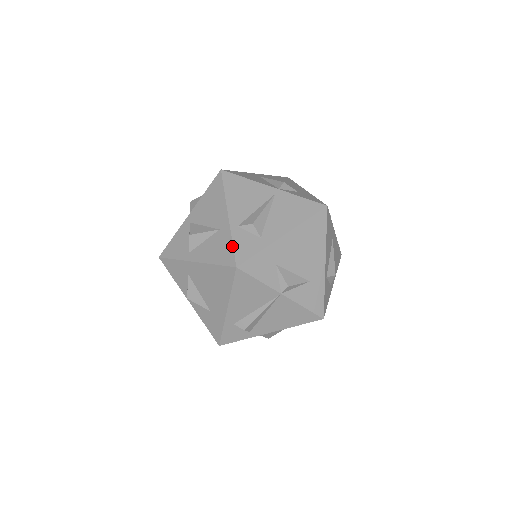
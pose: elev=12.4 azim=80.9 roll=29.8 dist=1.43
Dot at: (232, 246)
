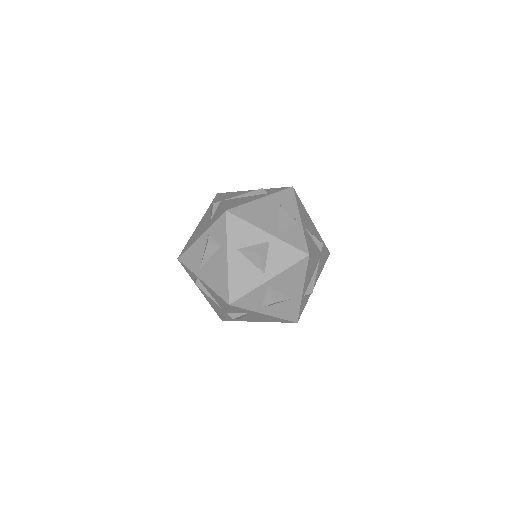
Dot at: (299, 311)
